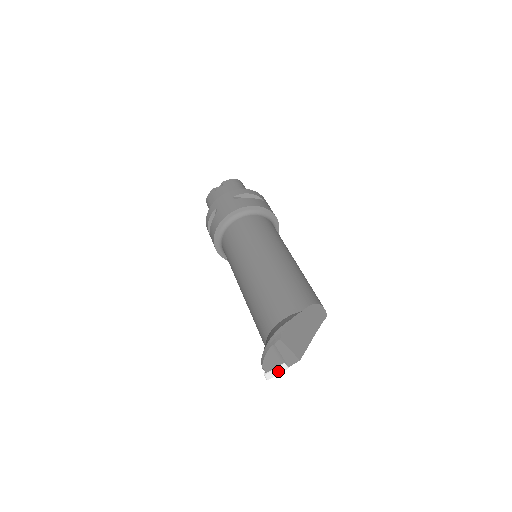
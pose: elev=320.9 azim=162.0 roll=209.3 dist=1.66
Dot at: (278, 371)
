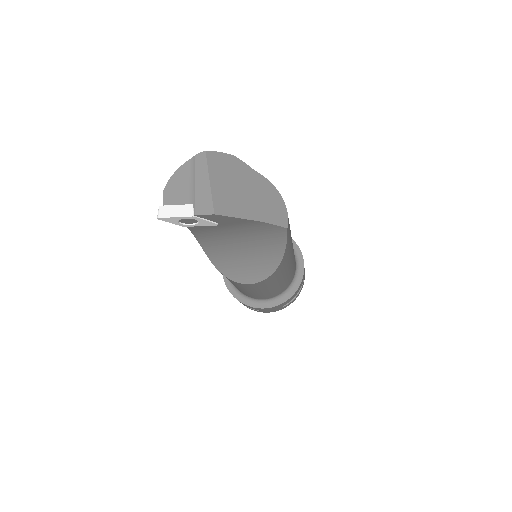
Dot at: (178, 212)
